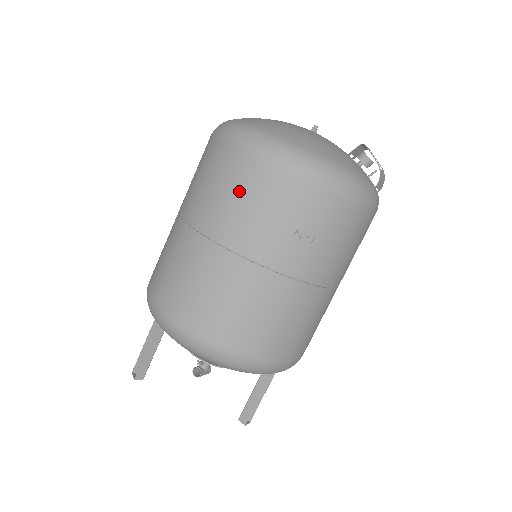
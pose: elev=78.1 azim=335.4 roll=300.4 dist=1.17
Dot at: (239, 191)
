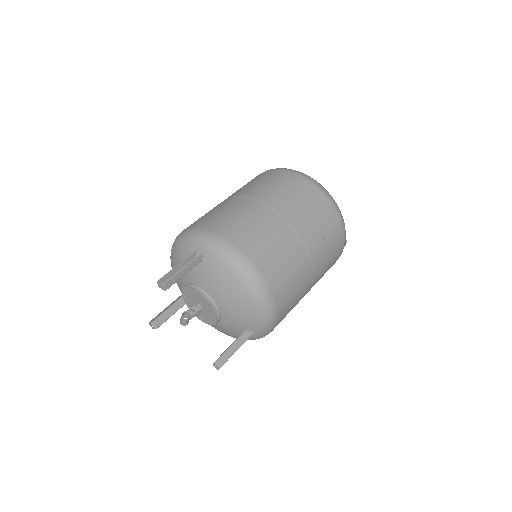
Dot at: (304, 199)
